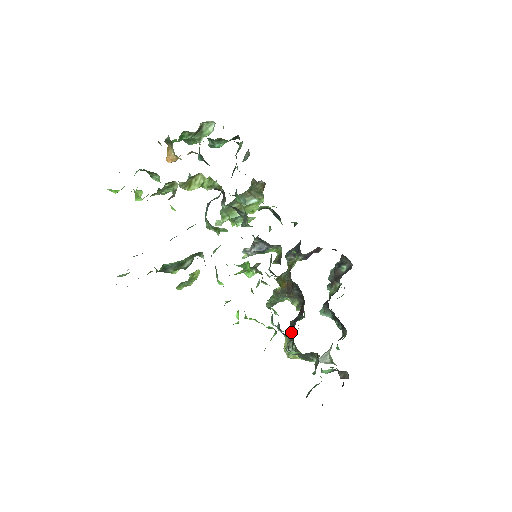
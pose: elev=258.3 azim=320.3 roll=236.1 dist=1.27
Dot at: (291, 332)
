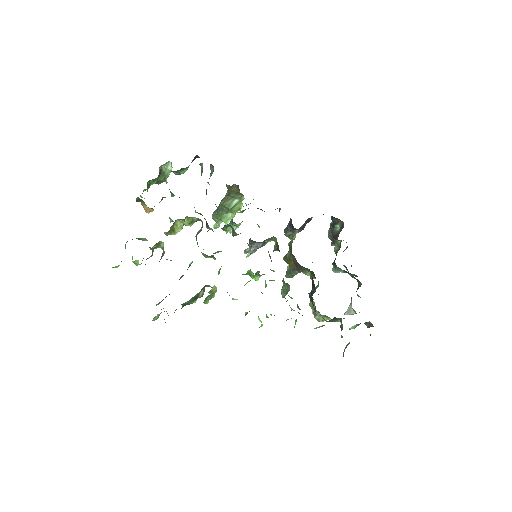
Dot at: occluded
